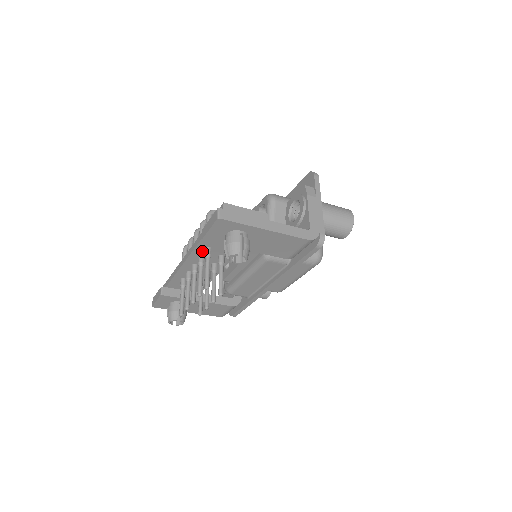
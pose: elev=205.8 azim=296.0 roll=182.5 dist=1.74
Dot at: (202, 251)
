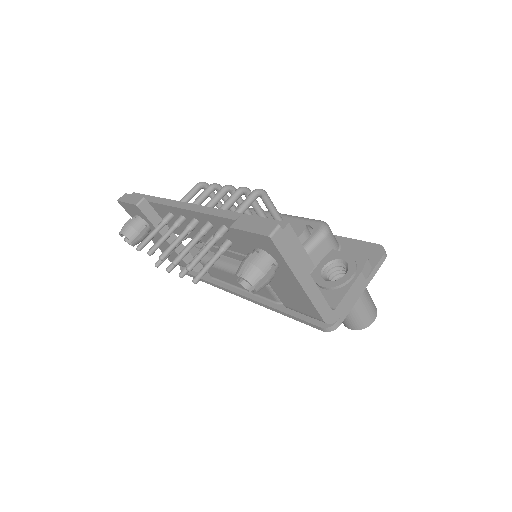
Dot at: (217, 223)
